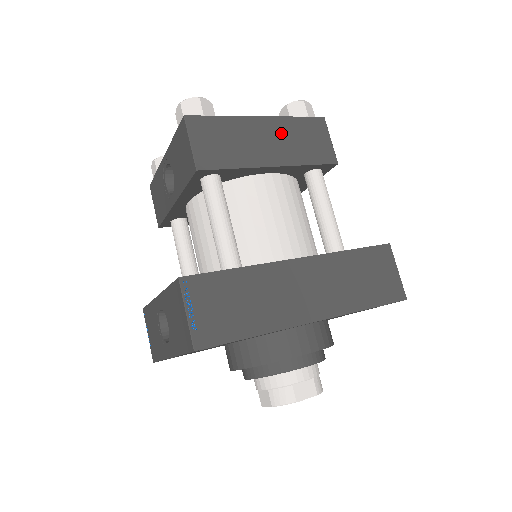
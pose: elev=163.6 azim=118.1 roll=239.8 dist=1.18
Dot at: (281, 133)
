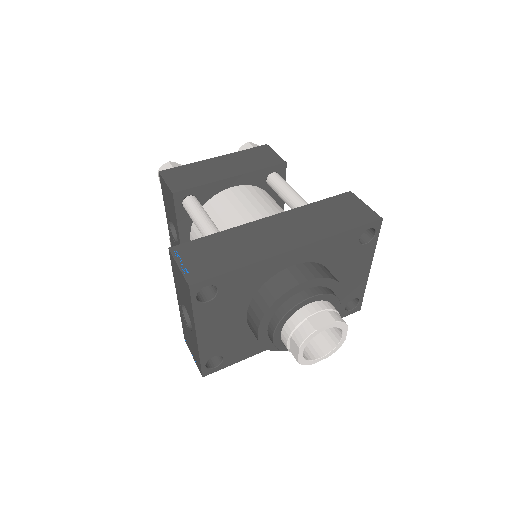
Dot at: (234, 160)
